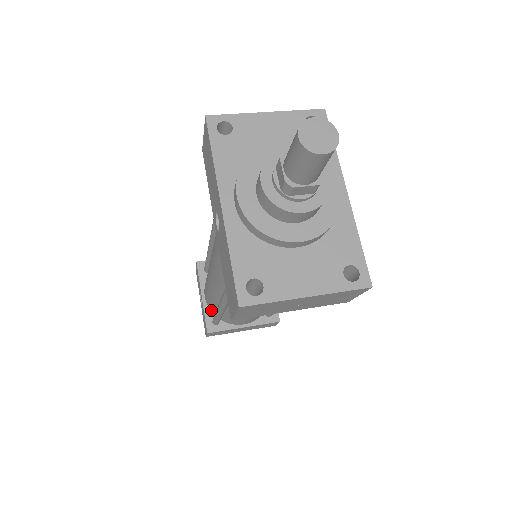
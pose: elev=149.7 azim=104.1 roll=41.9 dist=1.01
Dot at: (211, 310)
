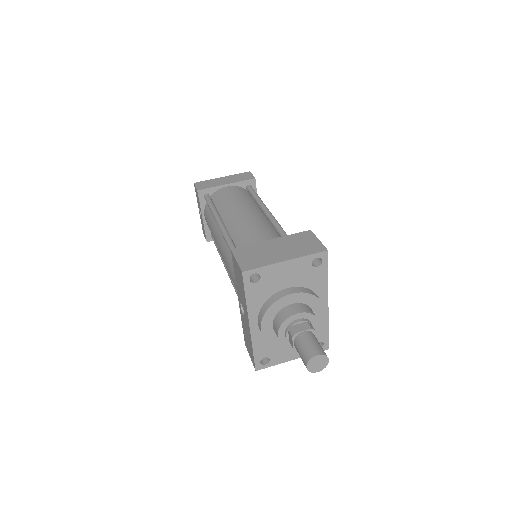
Dot at: occluded
